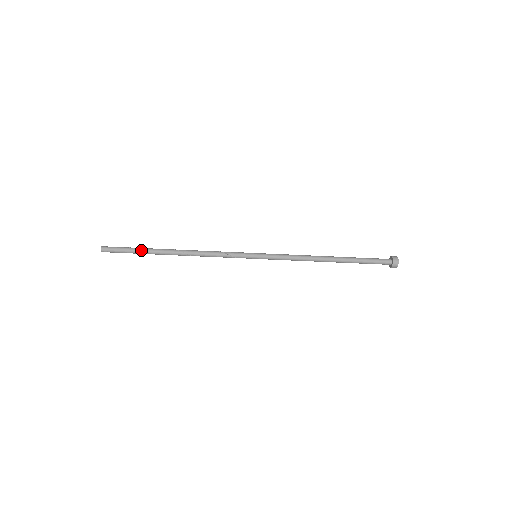
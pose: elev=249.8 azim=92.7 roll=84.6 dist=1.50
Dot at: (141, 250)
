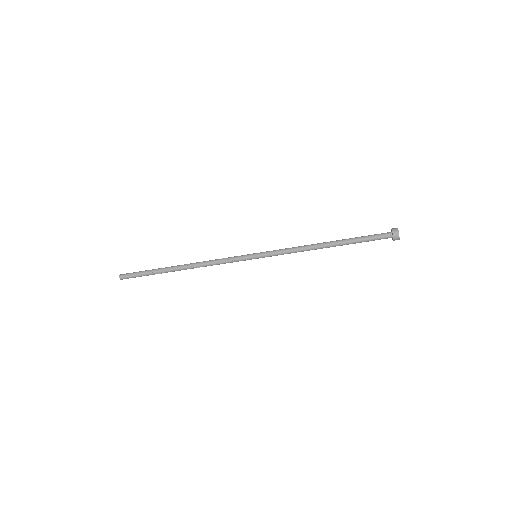
Dot at: (153, 271)
